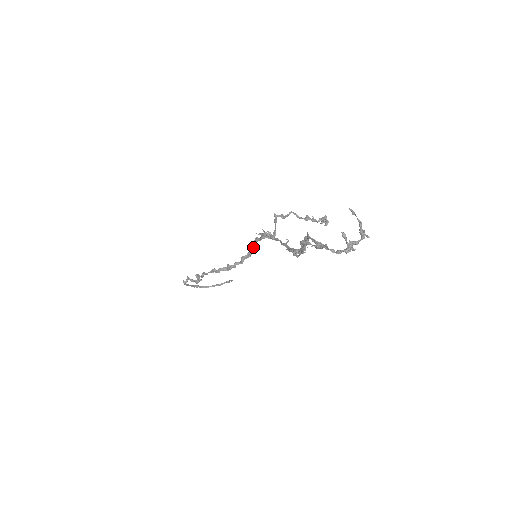
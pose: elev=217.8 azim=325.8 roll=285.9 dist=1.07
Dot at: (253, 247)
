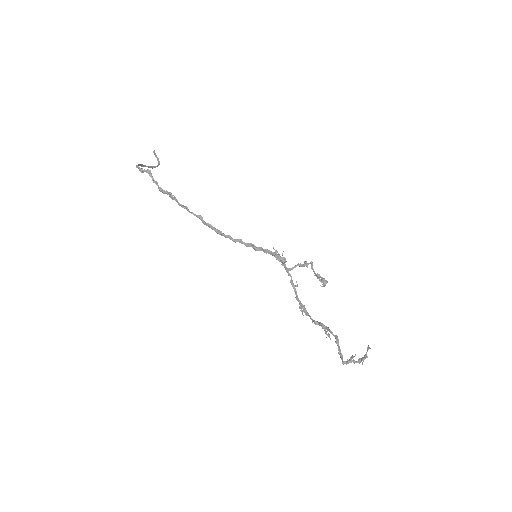
Dot at: (260, 250)
